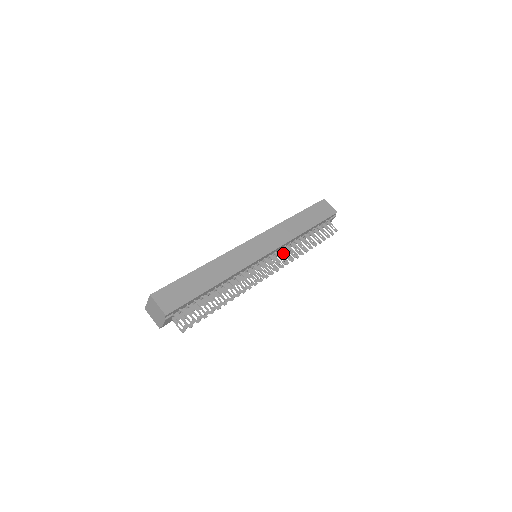
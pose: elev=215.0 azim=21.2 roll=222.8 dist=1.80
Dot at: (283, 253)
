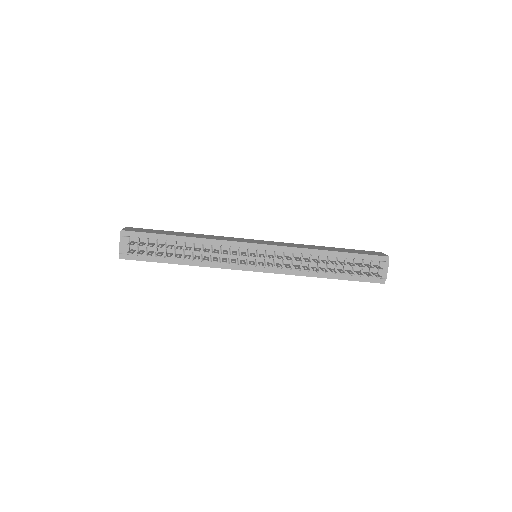
Dot at: (286, 257)
